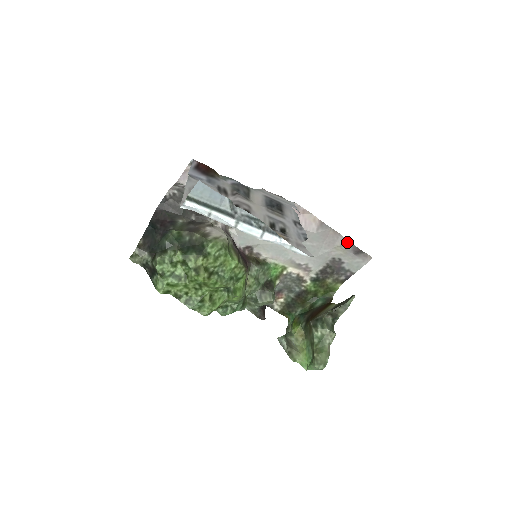
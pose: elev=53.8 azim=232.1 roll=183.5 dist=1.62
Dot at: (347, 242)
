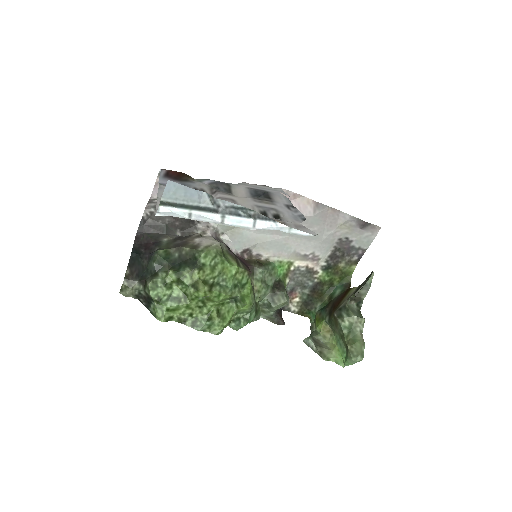
Dot at: (349, 217)
